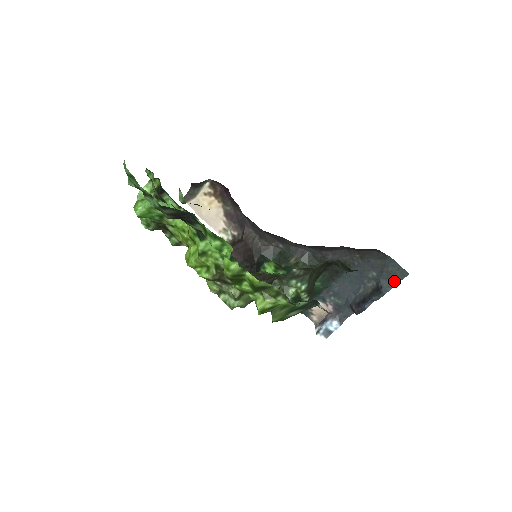
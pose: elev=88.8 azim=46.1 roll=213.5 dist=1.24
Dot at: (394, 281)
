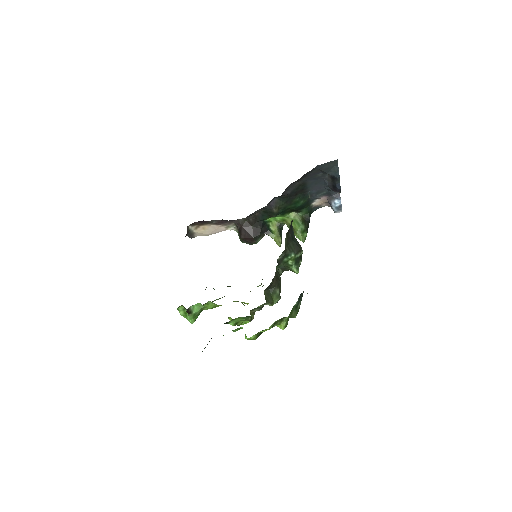
Dot at: (335, 168)
